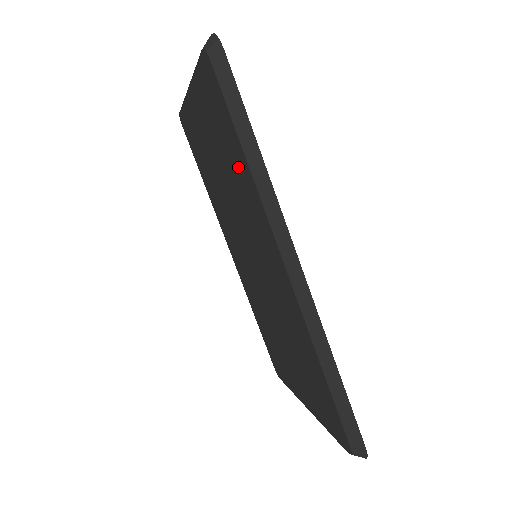
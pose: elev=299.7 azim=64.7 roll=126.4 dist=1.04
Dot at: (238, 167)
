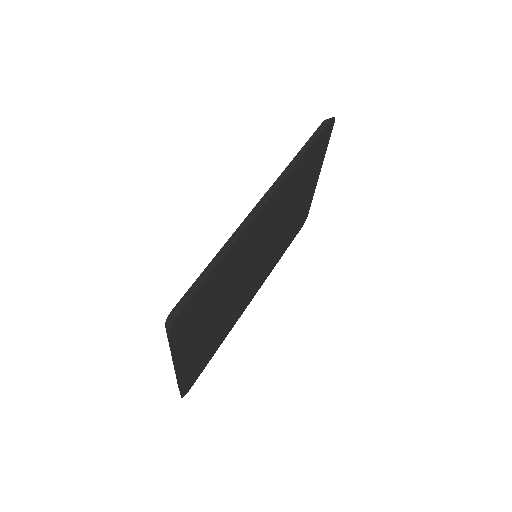
Dot at: occluded
